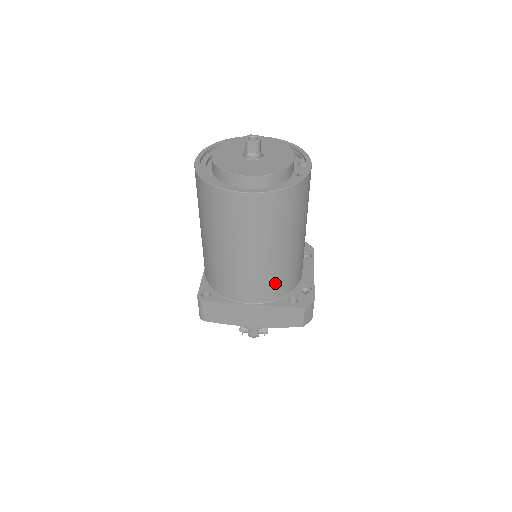
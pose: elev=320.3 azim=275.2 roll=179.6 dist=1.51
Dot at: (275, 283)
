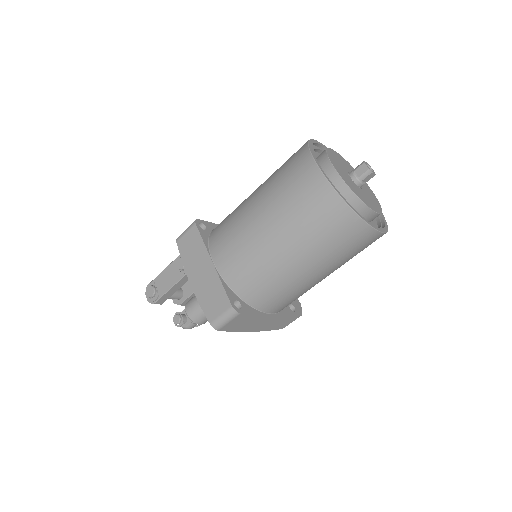
Dot at: occluded
